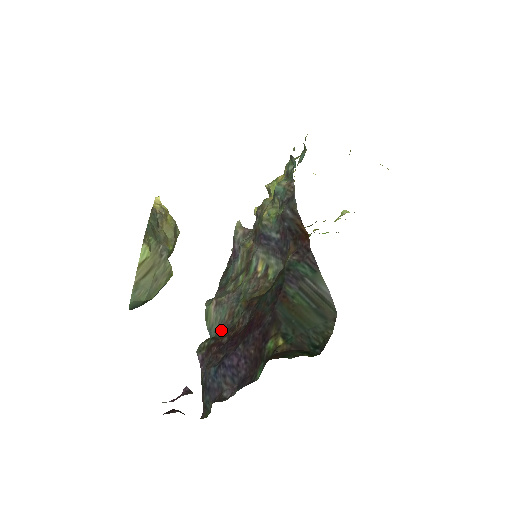
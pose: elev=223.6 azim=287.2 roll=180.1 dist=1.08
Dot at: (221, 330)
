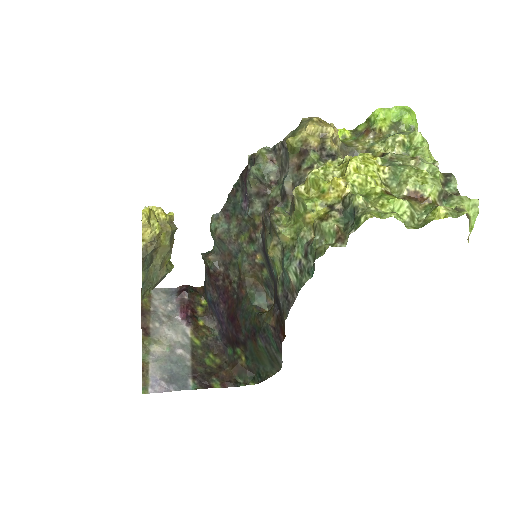
Dot at: (221, 254)
